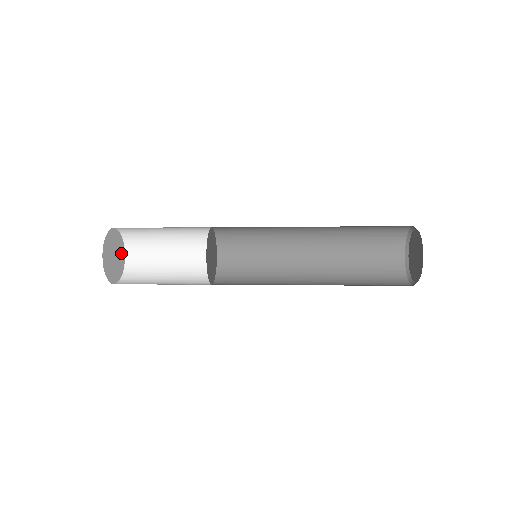
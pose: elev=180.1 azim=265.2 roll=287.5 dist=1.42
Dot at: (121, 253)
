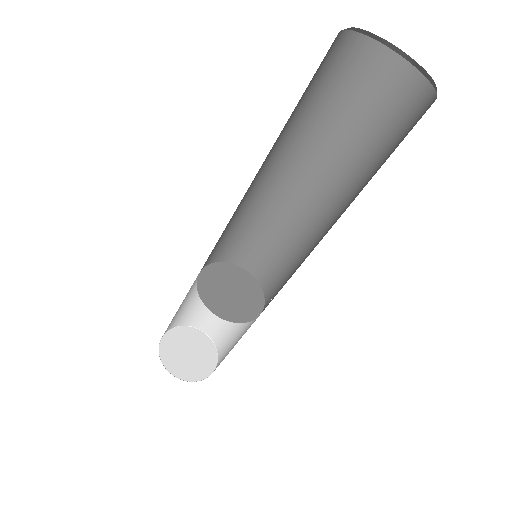
Dot at: (208, 352)
